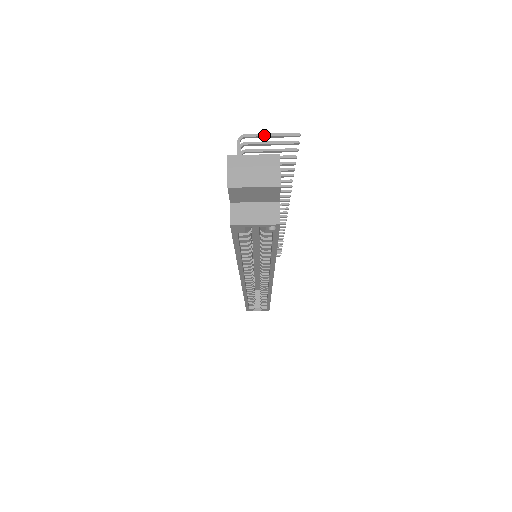
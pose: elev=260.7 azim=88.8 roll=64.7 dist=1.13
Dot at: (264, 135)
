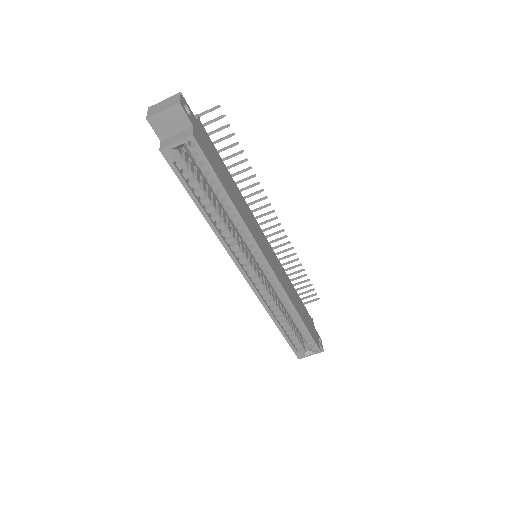
Dot at: occluded
